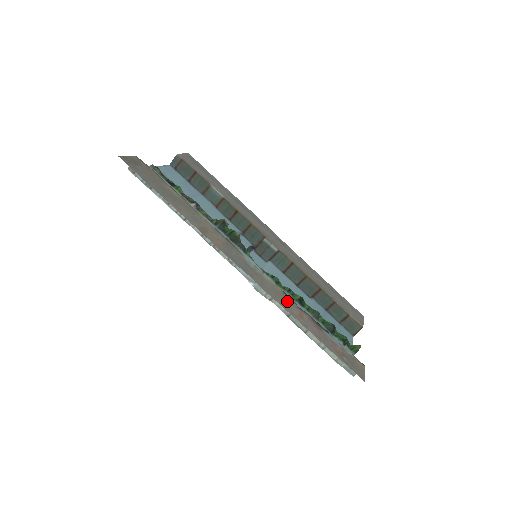
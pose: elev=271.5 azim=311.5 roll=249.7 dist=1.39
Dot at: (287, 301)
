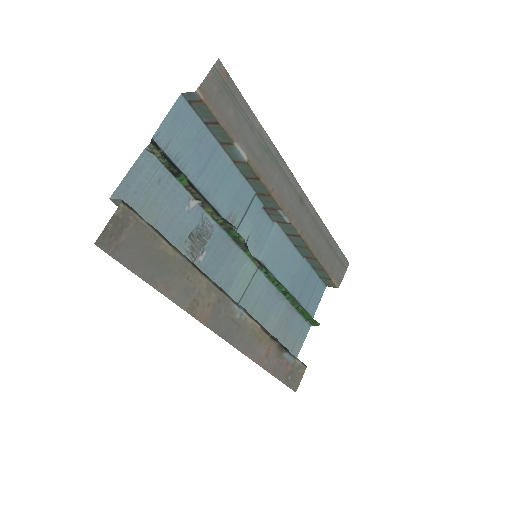
Dot at: (260, 342)
